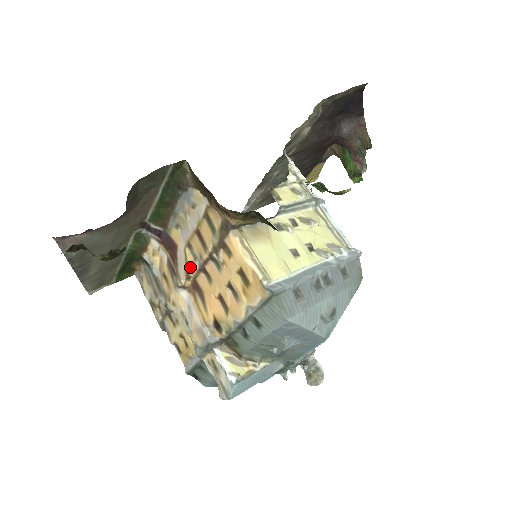
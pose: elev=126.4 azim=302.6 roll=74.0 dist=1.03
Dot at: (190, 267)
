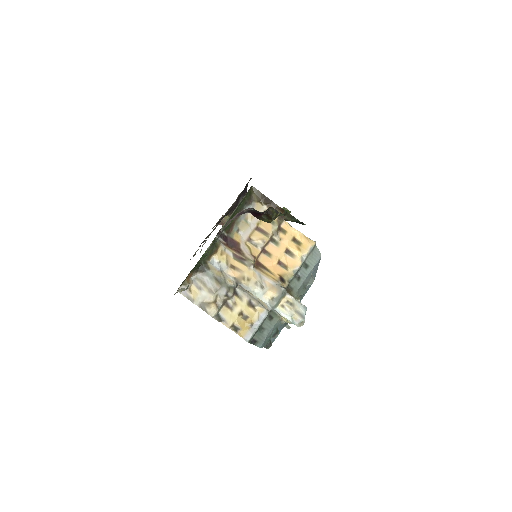
Dot at: (254, 252)
